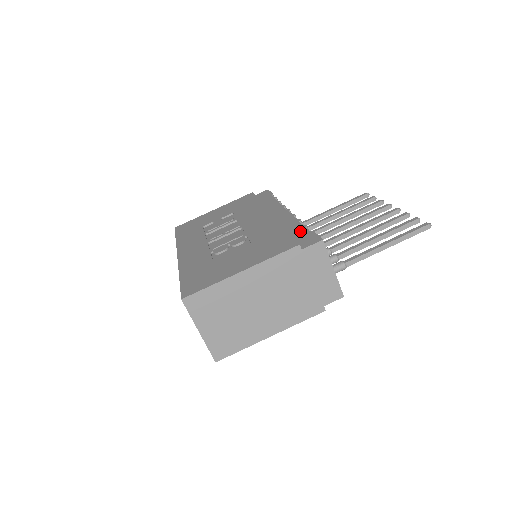
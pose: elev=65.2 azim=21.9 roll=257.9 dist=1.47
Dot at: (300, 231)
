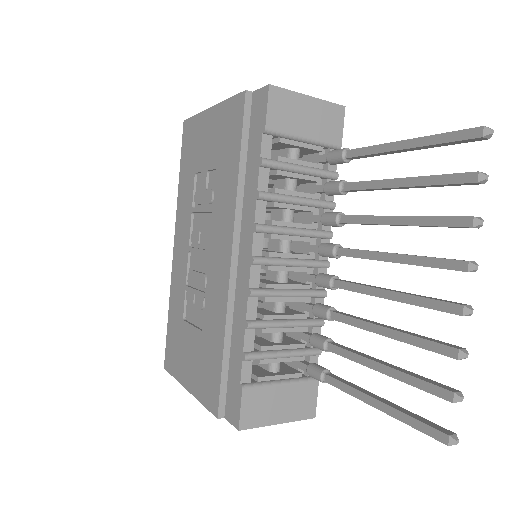
Dot at: (236, 367)
